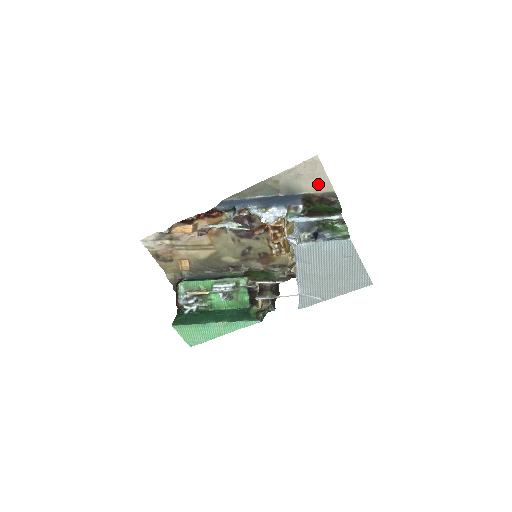
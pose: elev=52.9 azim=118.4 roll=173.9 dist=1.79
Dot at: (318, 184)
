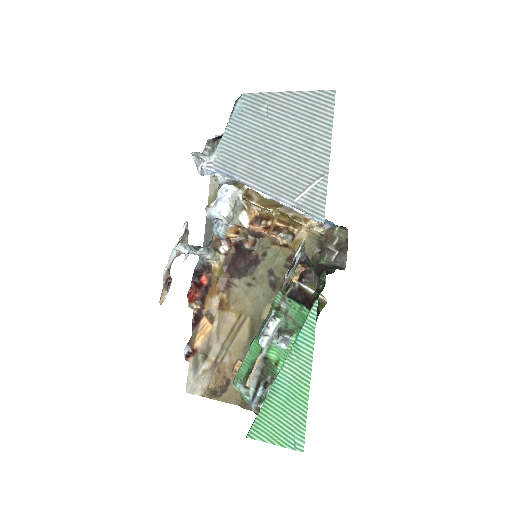
Dot at: occluded
